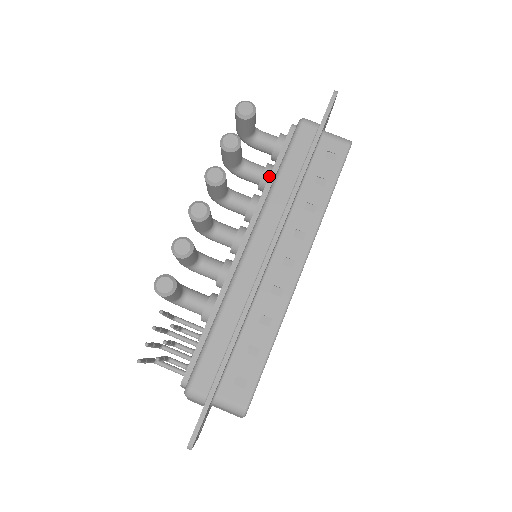
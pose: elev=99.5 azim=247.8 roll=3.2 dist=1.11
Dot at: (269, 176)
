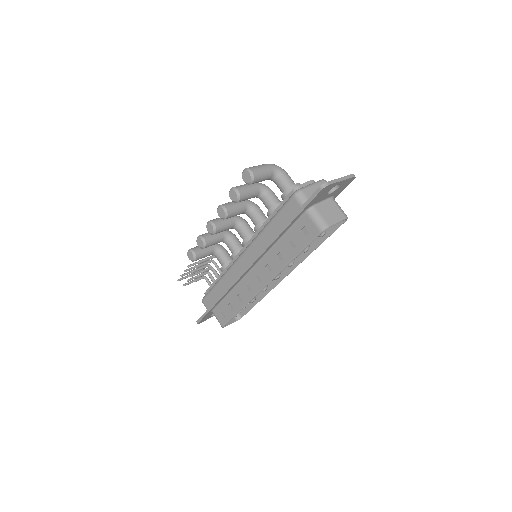
Dot at: (268, 218)
